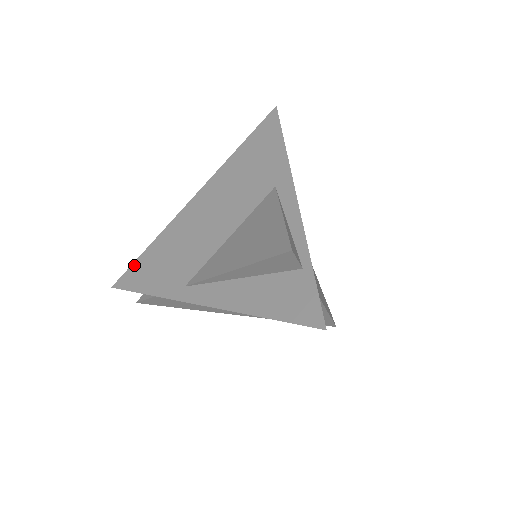
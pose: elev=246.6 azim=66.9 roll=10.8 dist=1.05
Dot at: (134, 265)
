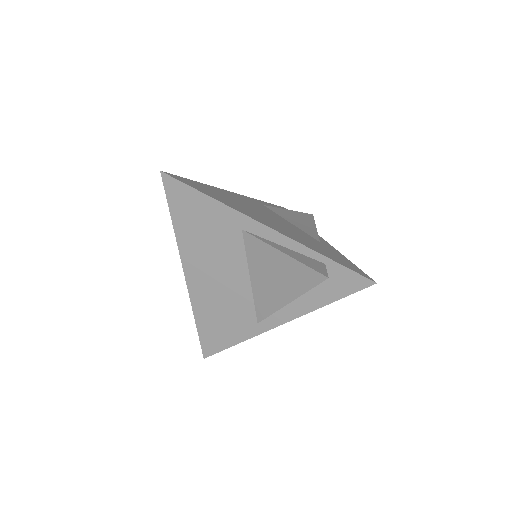
Dot at: (201, 338)
